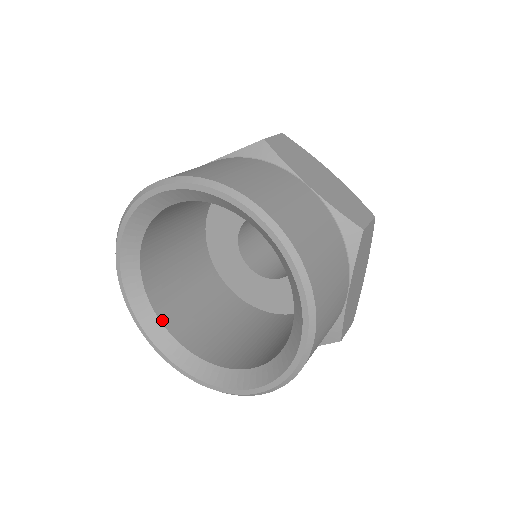
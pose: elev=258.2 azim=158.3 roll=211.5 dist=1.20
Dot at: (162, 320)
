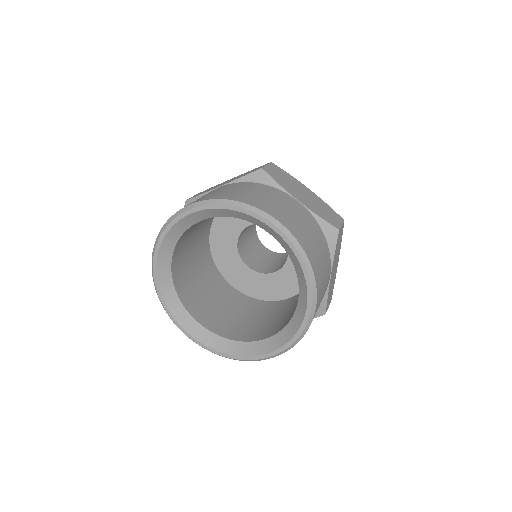
Dot at: (189, 311)
